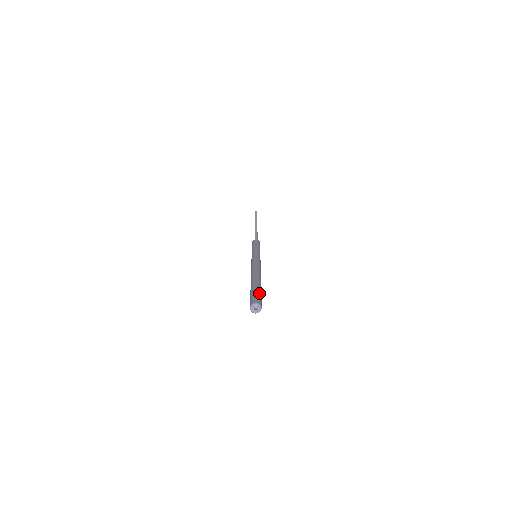
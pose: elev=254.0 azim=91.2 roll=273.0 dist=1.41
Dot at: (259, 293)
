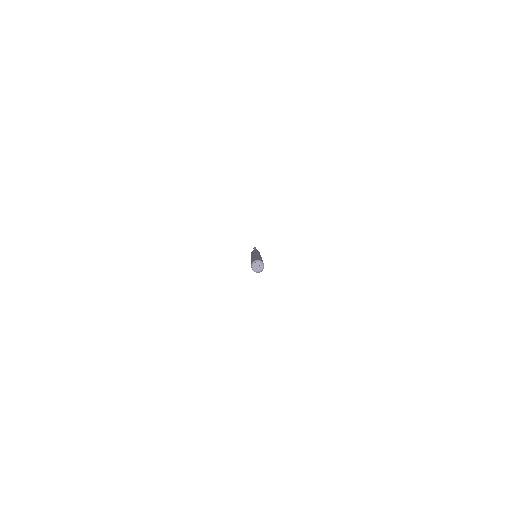
Dot at: (261, 259)
